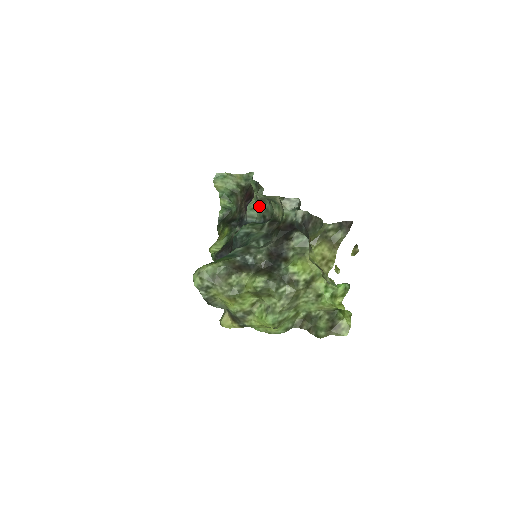
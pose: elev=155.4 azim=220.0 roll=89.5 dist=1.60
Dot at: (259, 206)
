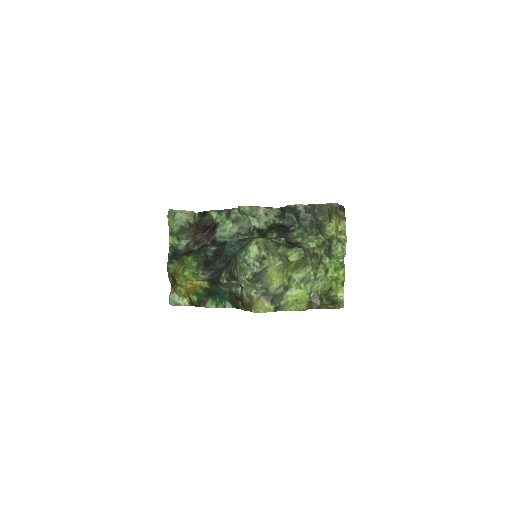
Dot at: (232, 225)
